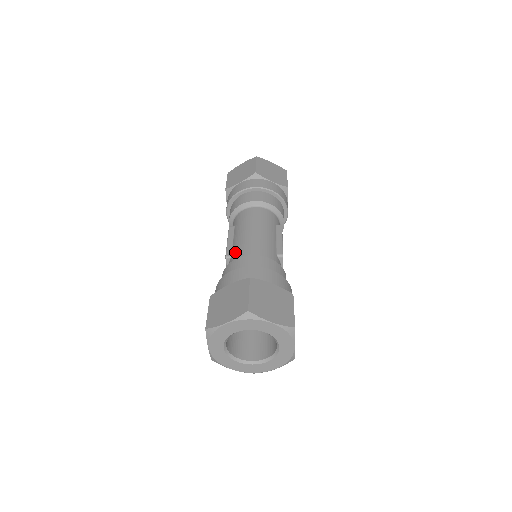
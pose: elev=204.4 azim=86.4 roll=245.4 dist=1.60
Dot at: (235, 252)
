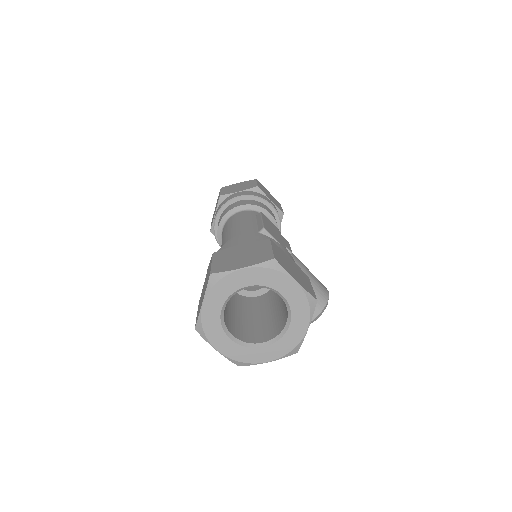
Dot at: occluded
